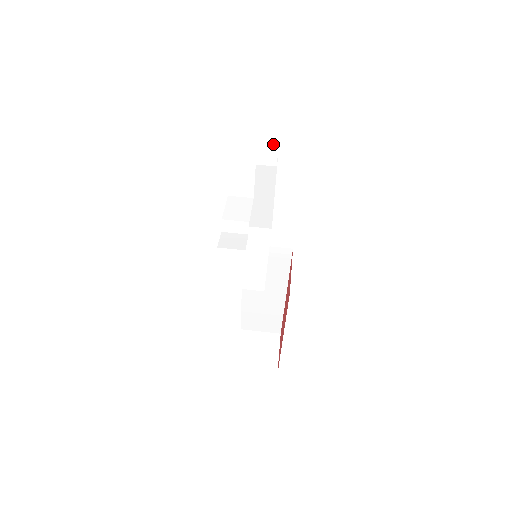
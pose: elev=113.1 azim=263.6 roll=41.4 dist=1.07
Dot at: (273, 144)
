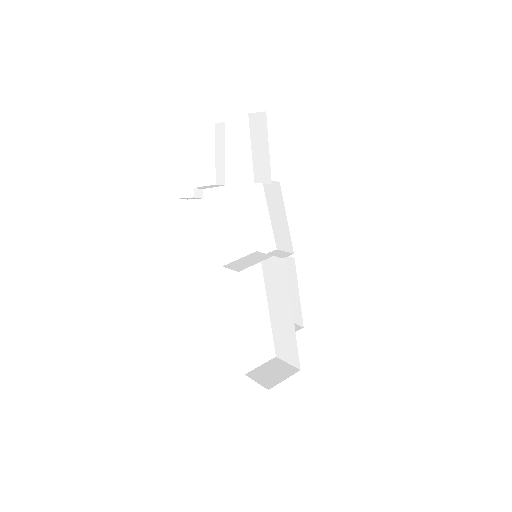
Dot at: (268, 166)
